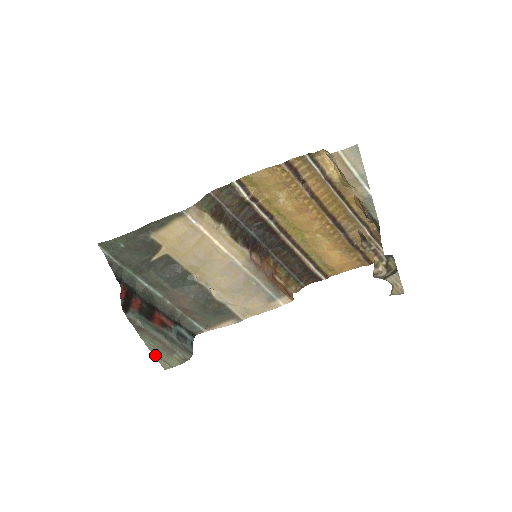
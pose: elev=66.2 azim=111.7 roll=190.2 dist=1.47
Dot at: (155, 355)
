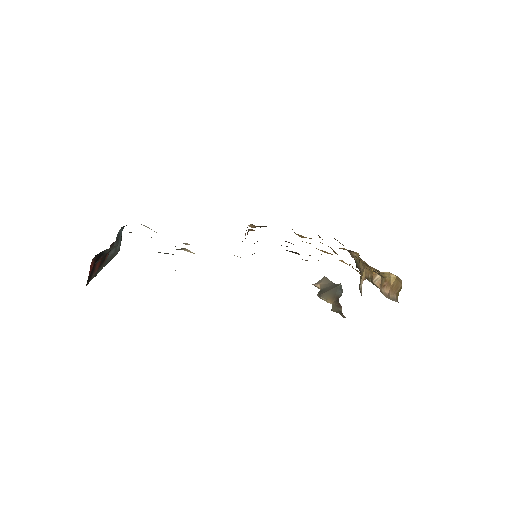
Dot at: occluded
